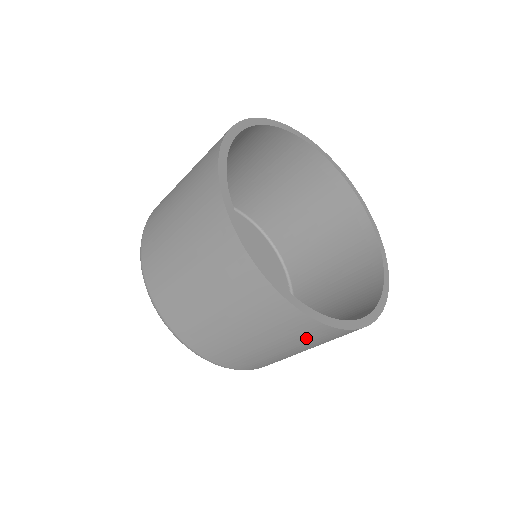
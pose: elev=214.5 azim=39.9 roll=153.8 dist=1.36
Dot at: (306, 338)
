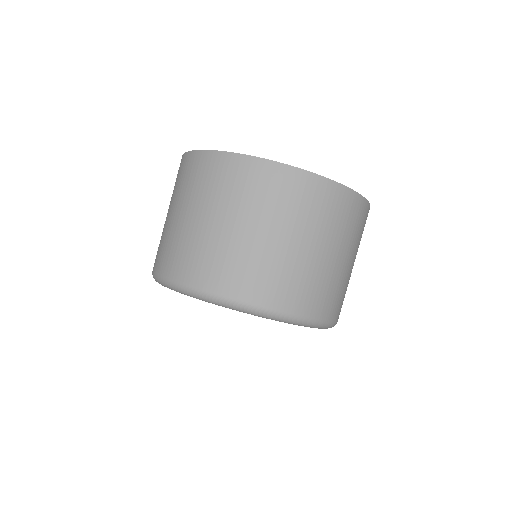
Dot at: (250, 189)
